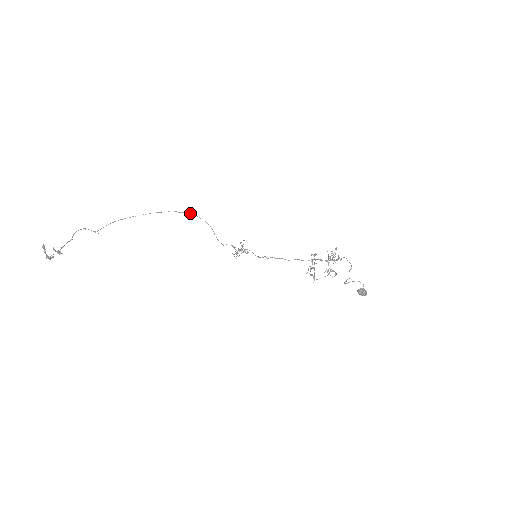
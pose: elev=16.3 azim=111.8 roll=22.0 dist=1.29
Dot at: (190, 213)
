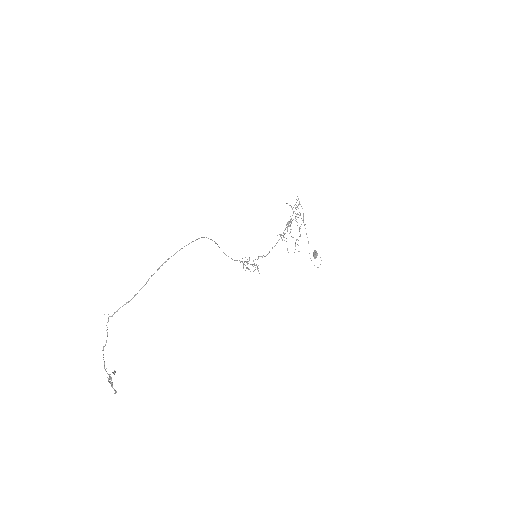
Dot at: occluded
